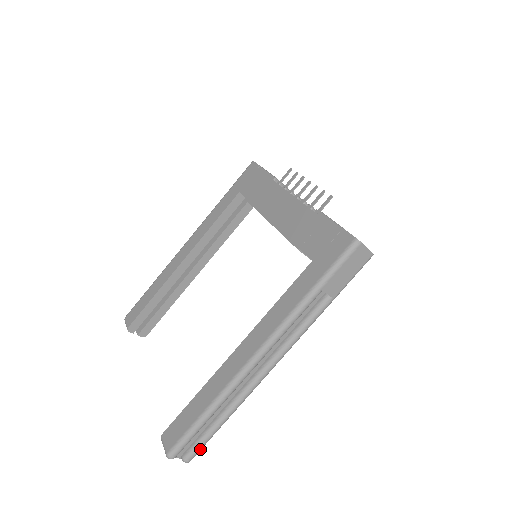
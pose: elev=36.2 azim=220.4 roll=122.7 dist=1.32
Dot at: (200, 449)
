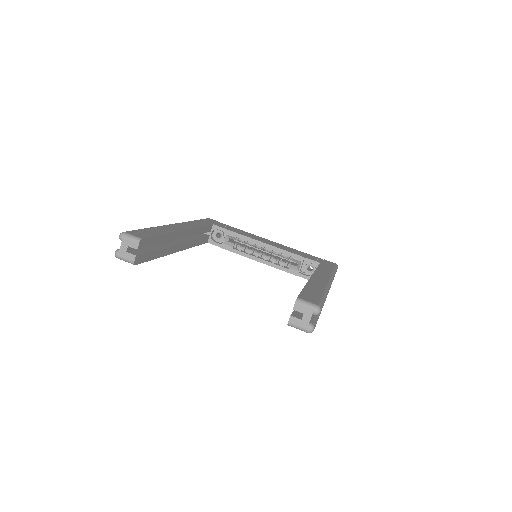
Dot at: occluded
